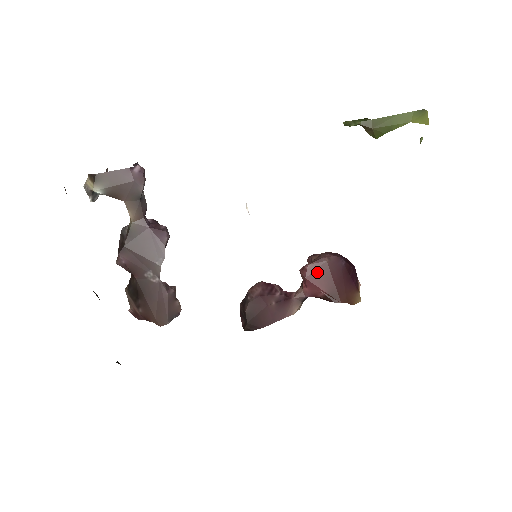
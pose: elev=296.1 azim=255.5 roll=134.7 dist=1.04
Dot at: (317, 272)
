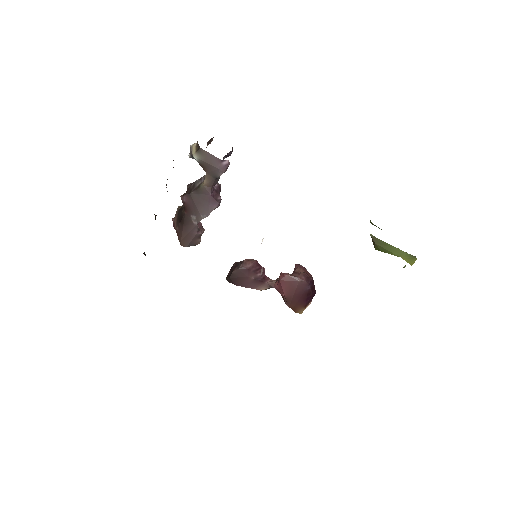
Dot at: (289, 282)
